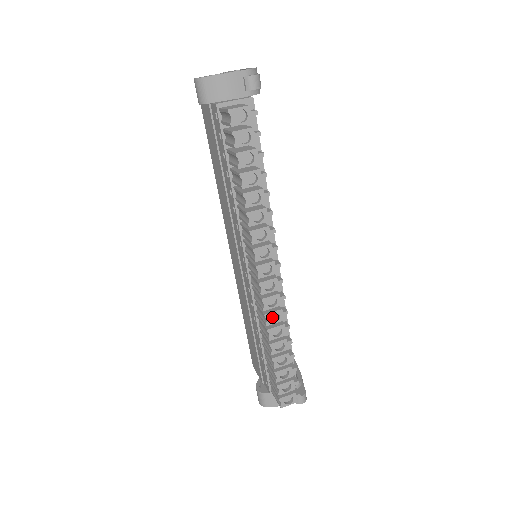
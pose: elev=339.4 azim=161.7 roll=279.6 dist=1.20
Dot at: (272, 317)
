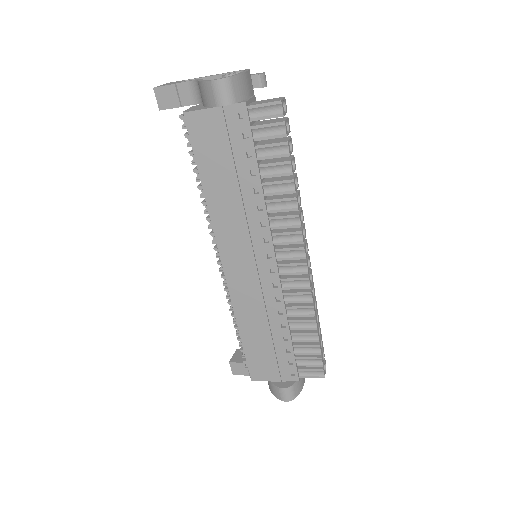
Dot at: occluded
